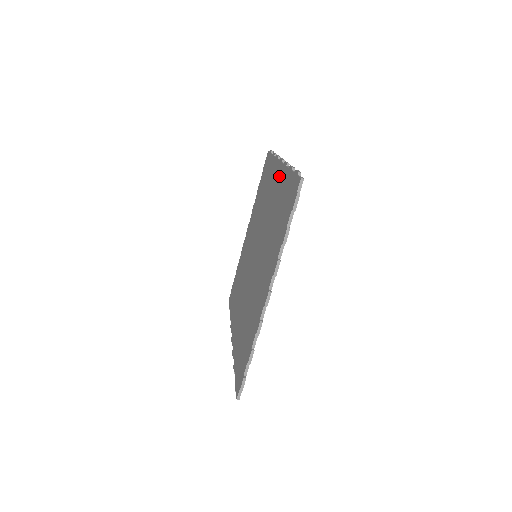
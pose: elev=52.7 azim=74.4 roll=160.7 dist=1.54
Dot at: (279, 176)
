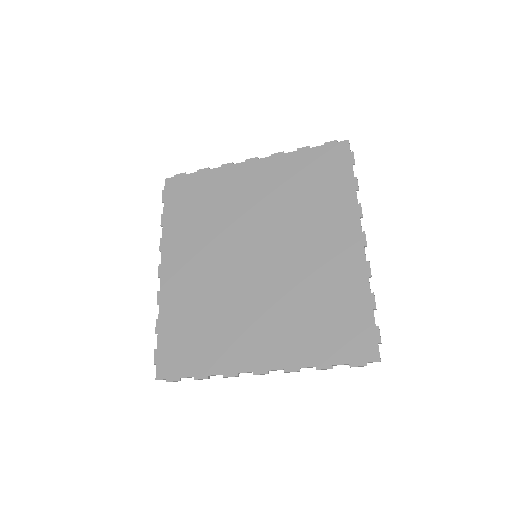
Dot at: (351, 257)
